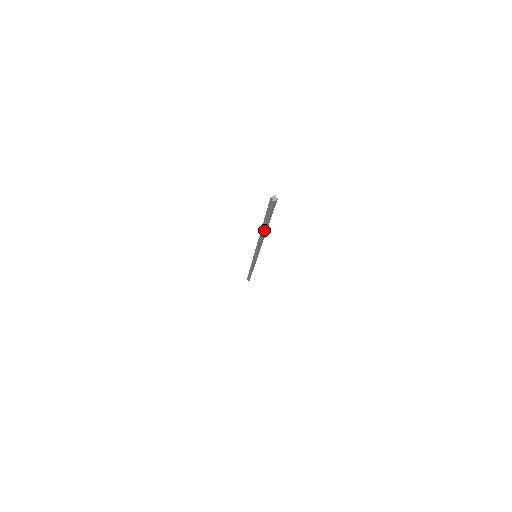
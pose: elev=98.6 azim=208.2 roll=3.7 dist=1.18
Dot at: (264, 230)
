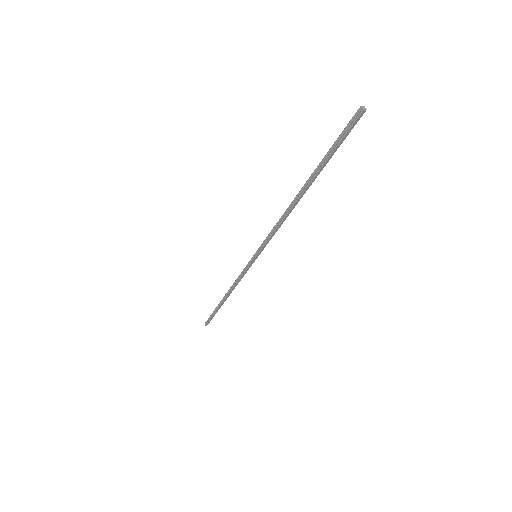
Dot at: (310, 182)
